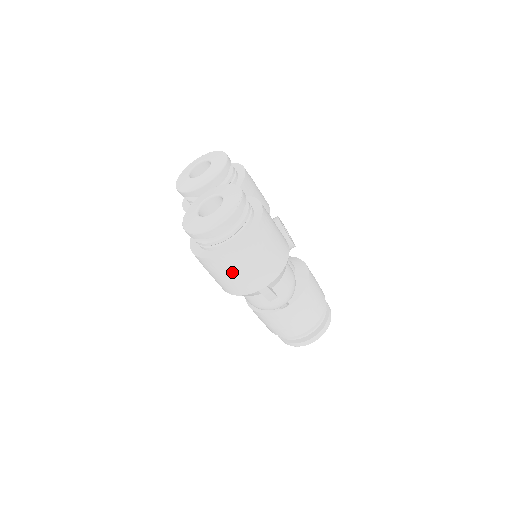
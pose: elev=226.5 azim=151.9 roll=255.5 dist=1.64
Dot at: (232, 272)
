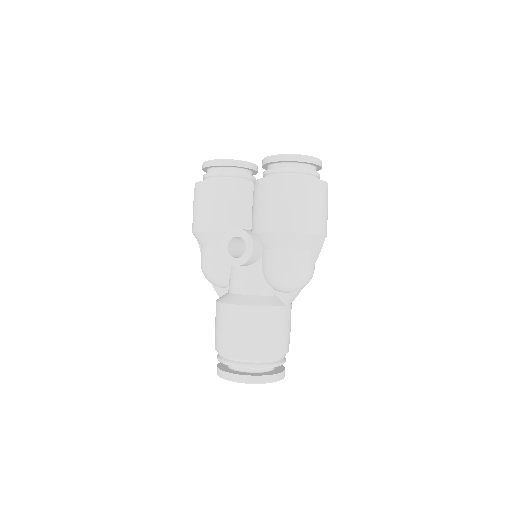
Dot at: (319, 201)
